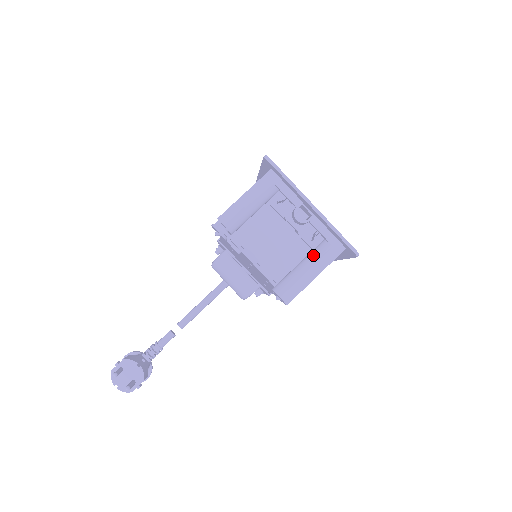
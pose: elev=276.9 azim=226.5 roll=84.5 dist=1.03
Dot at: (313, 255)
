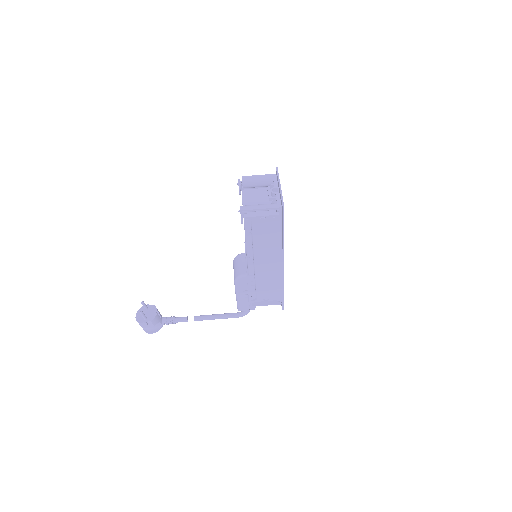
Dot at: (267, 204)
